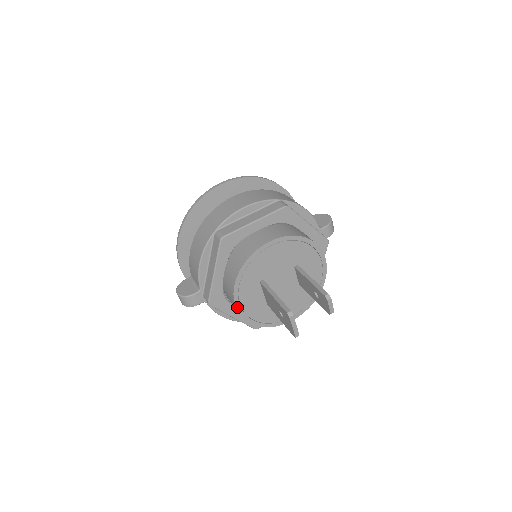
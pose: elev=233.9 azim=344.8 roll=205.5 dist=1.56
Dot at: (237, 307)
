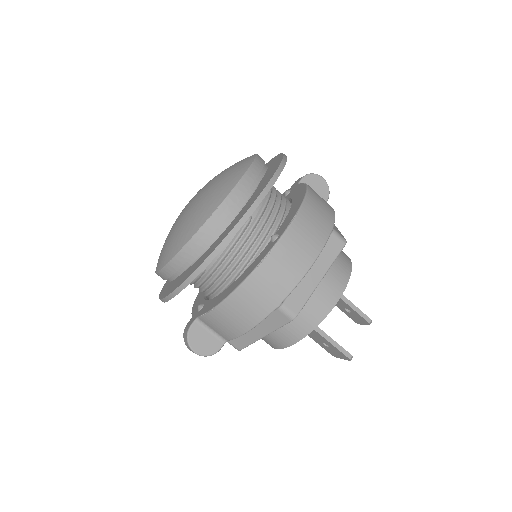
Dot at: occluded
